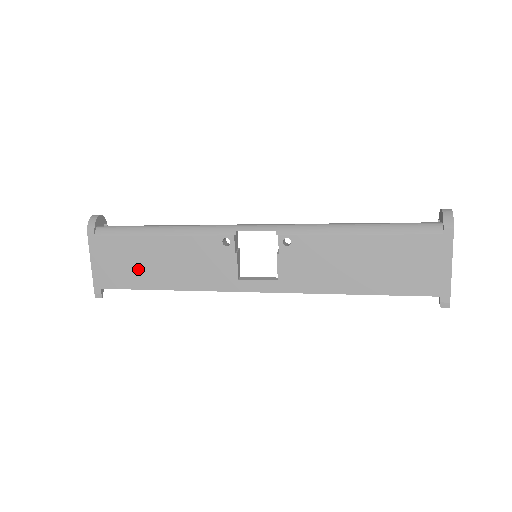
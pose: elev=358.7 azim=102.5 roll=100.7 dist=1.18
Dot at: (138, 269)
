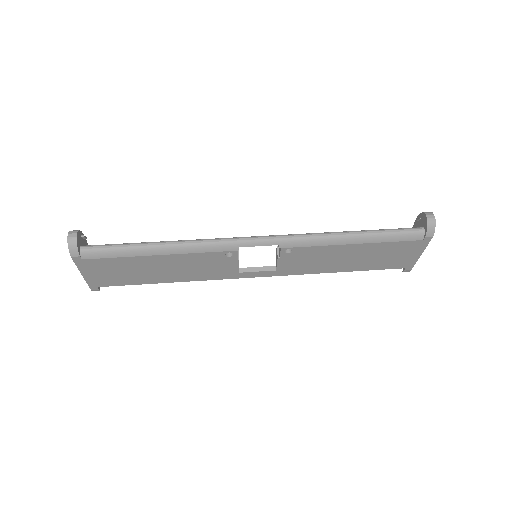
Dot at: (137, 274)
